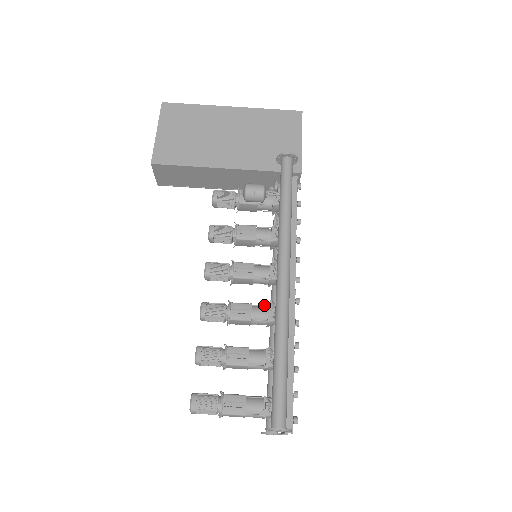
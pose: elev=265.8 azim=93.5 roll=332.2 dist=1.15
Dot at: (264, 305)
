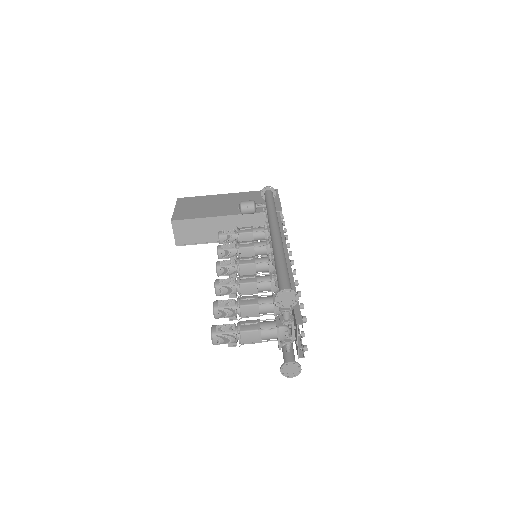
Dot at: (266, 274)
